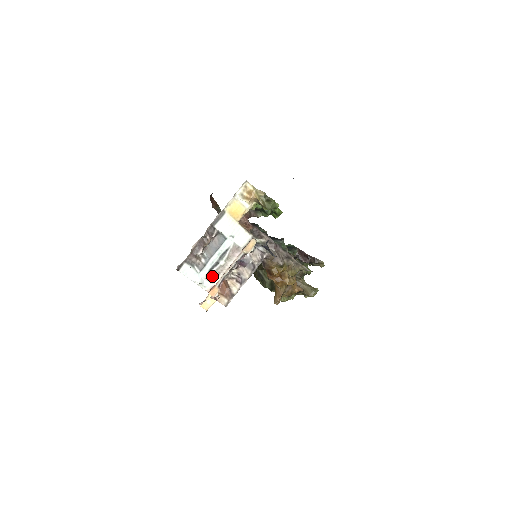
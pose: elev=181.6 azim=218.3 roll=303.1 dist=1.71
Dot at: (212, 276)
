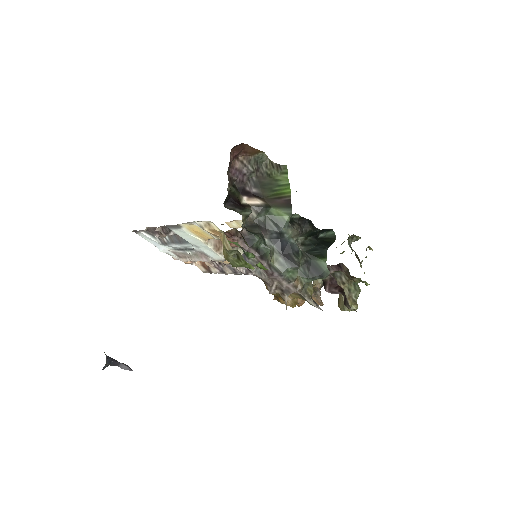
Dot at: (178, 254)
